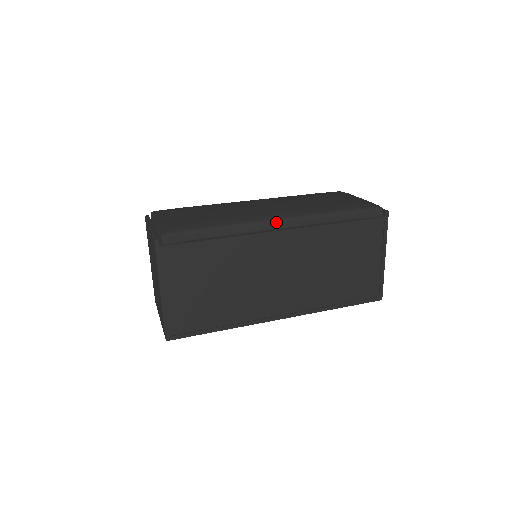
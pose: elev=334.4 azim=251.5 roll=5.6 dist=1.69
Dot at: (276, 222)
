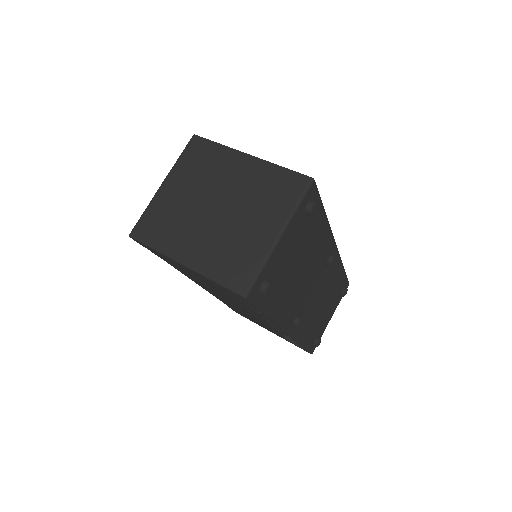
Dot at: occluded
